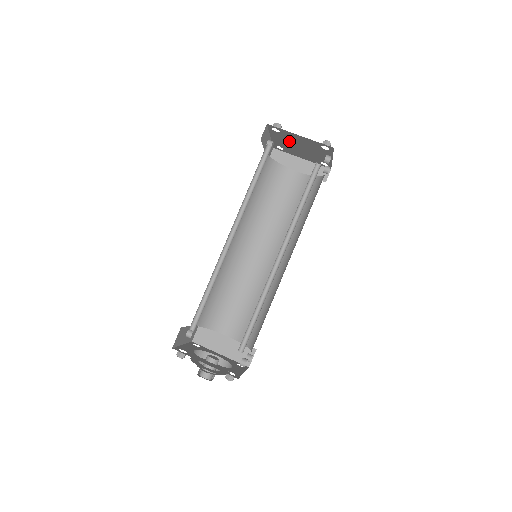
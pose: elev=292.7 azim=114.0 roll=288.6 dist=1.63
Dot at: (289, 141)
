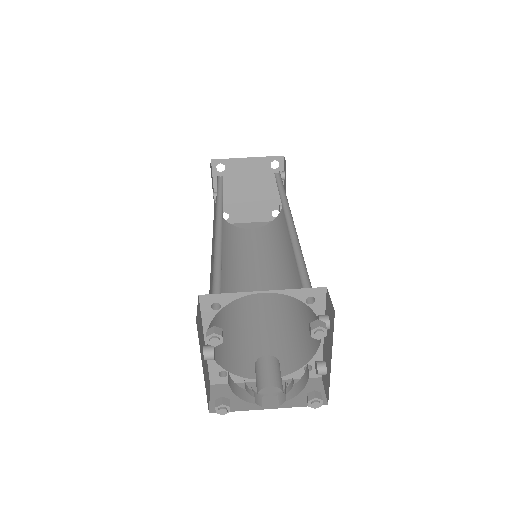
Dot at: (235, 185)
